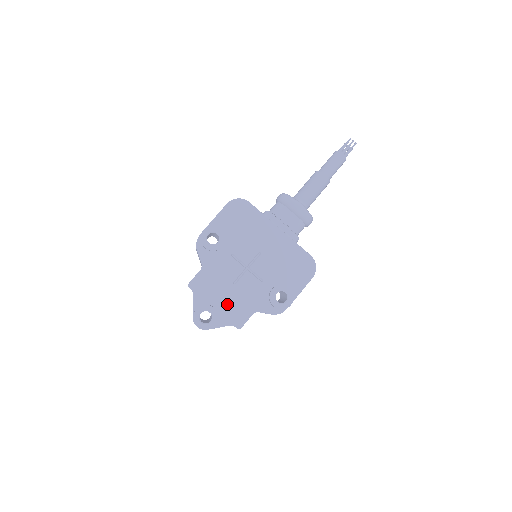
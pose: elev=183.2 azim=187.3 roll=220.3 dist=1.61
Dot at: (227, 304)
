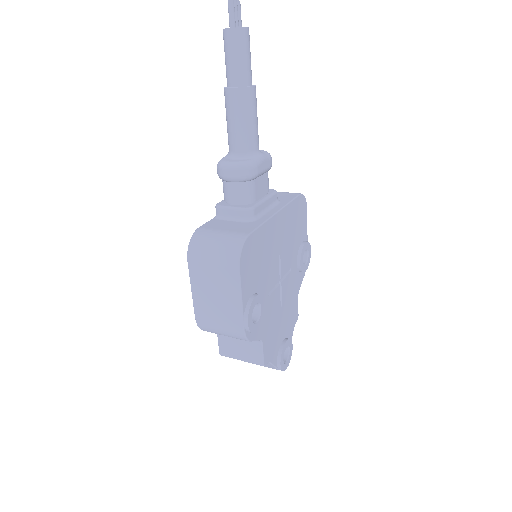
Dot at: (286, 324)
